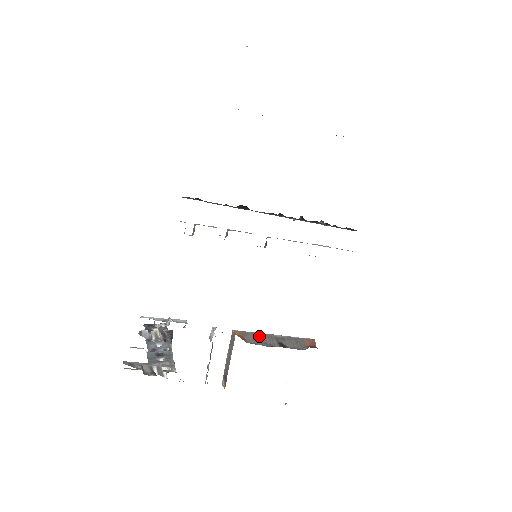
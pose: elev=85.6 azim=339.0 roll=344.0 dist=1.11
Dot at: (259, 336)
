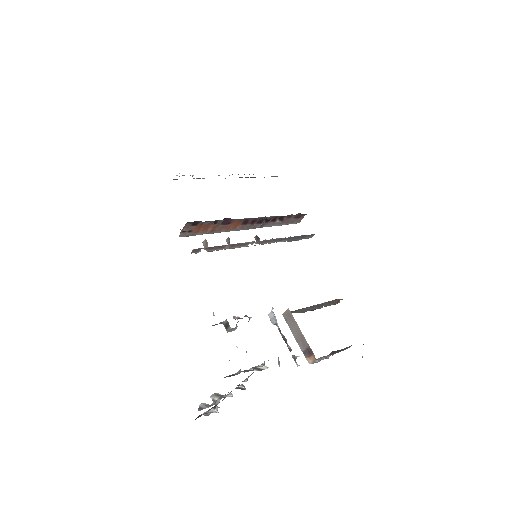
Dot at: (303, 309)
